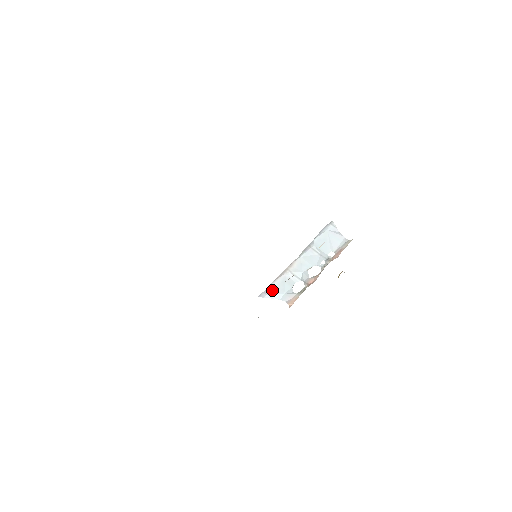
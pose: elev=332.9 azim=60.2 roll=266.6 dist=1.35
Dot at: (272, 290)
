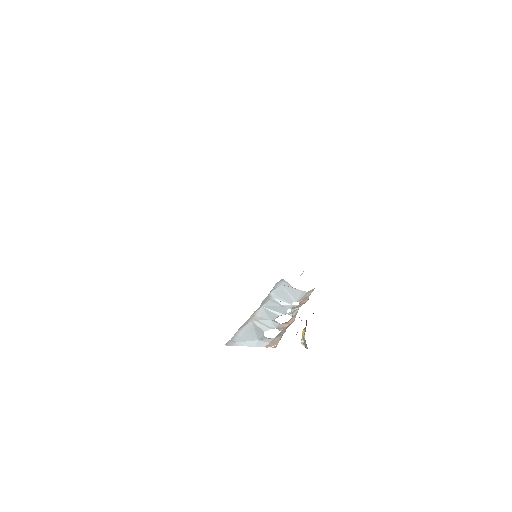
Dot at: (241, 337)
